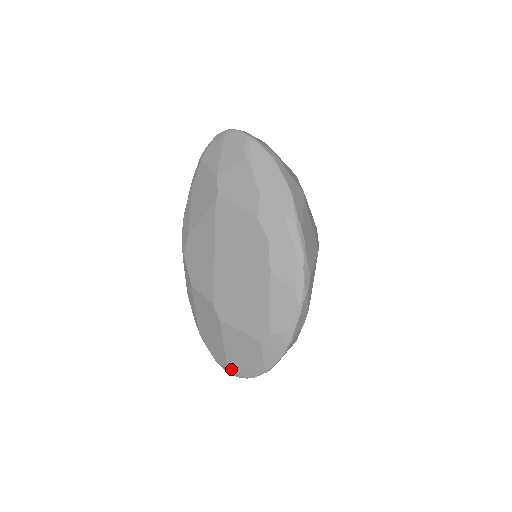
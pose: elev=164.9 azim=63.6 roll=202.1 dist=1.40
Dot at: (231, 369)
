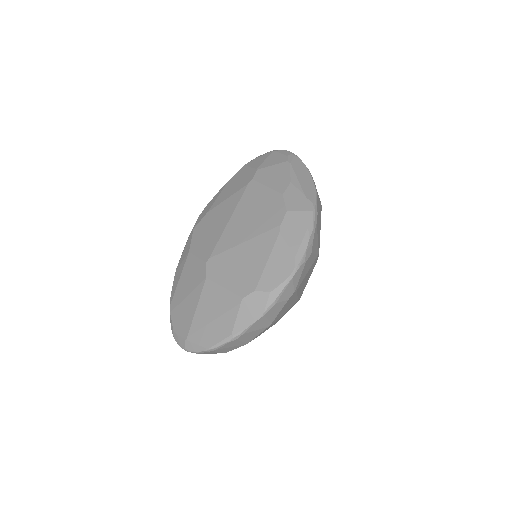
Dot at: (190, 339)
